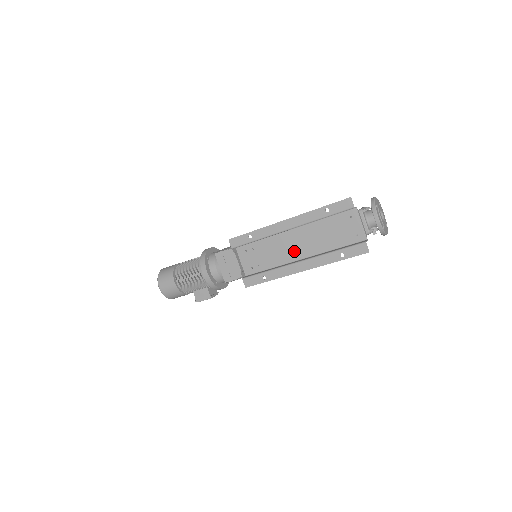
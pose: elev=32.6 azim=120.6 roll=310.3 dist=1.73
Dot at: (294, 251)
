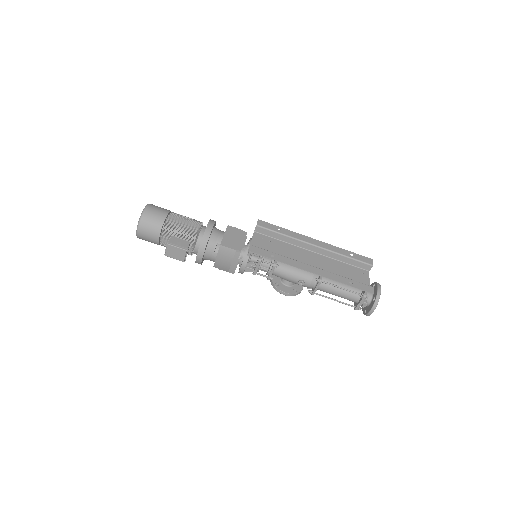
Dot at: (305, 263)
